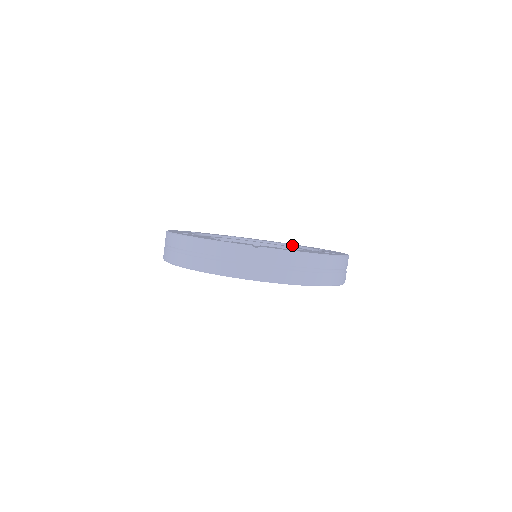
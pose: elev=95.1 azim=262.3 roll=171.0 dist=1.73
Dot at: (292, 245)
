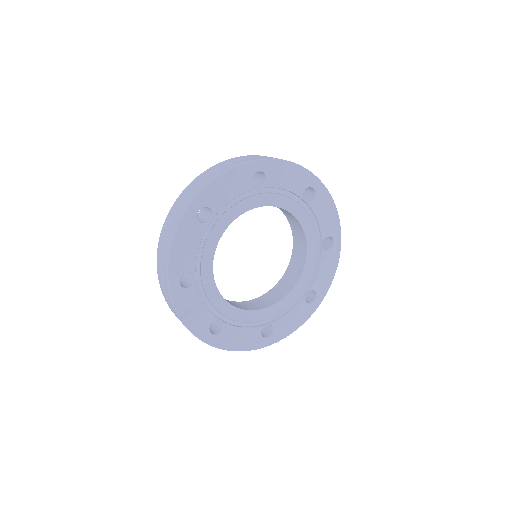
Dot at: (320, 259)
